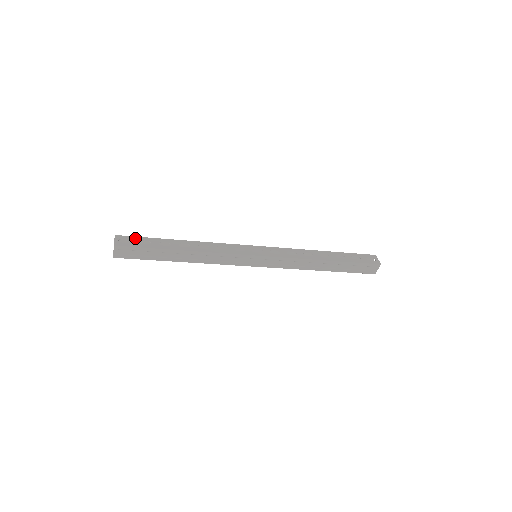
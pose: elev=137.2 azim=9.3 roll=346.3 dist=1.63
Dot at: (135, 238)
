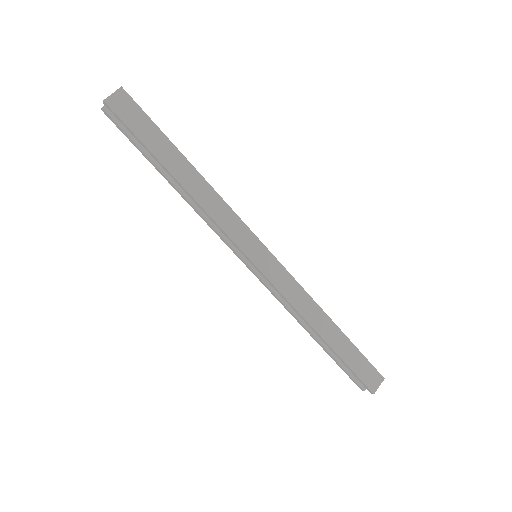
Dot at: occluded
